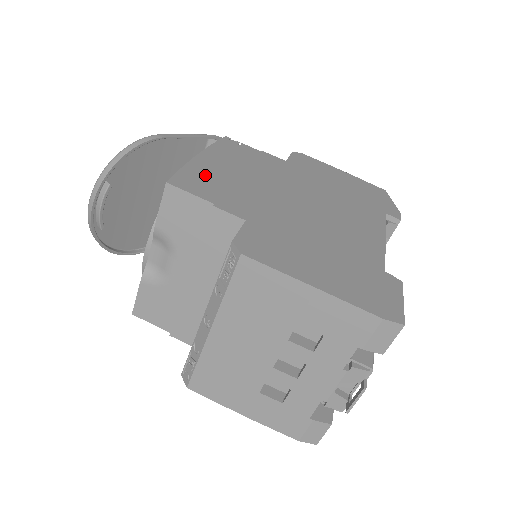
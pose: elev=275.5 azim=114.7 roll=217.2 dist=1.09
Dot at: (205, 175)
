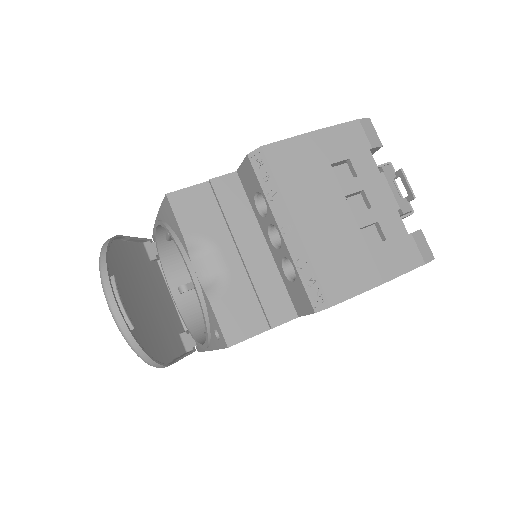
Dot at: occluded
